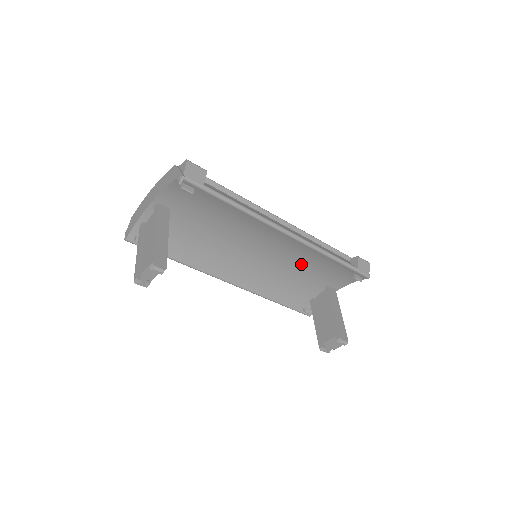
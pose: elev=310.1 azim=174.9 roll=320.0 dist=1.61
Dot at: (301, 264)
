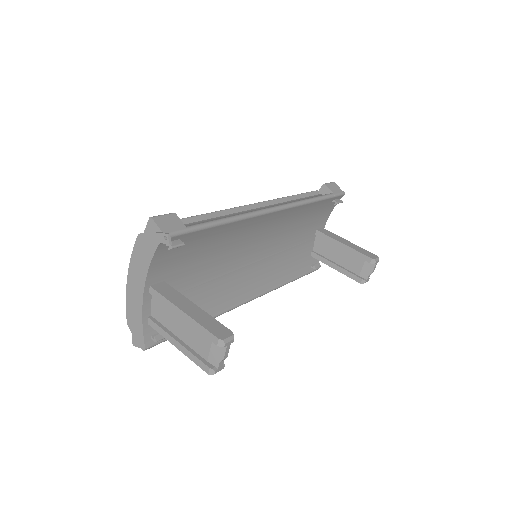
Dot at: (291, 230)
